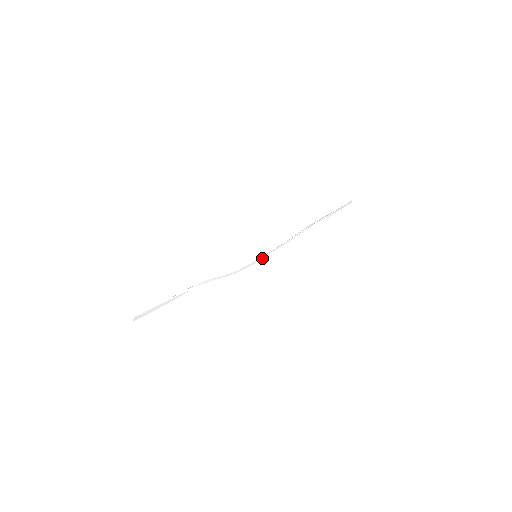
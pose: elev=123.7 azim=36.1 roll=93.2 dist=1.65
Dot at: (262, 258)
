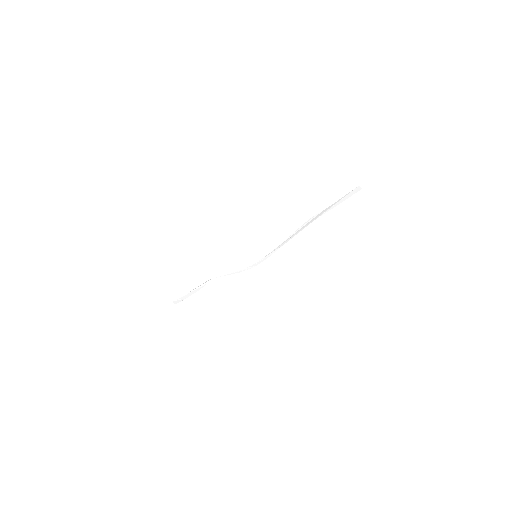
Dot at: (269, 256)
